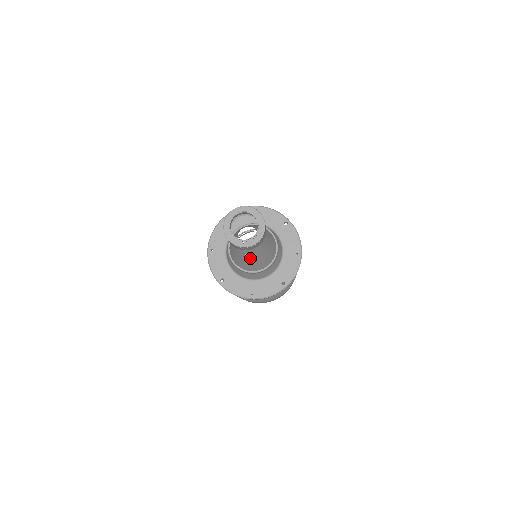
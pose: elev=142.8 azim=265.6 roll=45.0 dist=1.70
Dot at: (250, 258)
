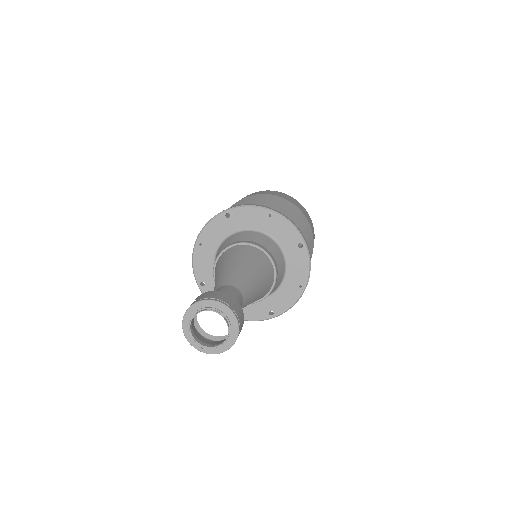
Dot at: occluded
